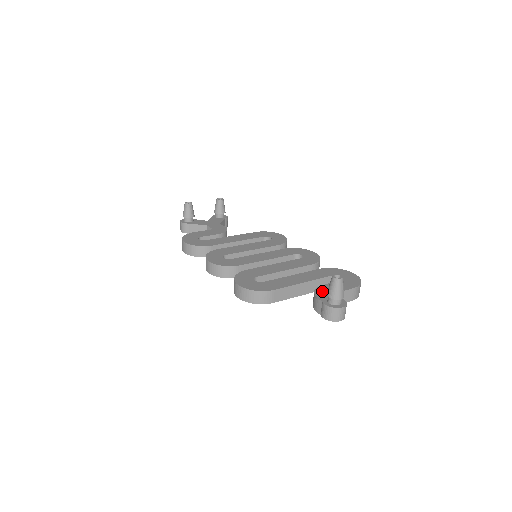
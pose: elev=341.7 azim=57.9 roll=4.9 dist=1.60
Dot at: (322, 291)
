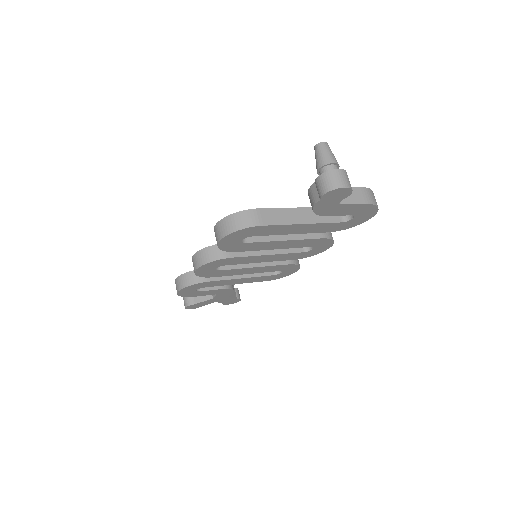
Dot at: occluded
